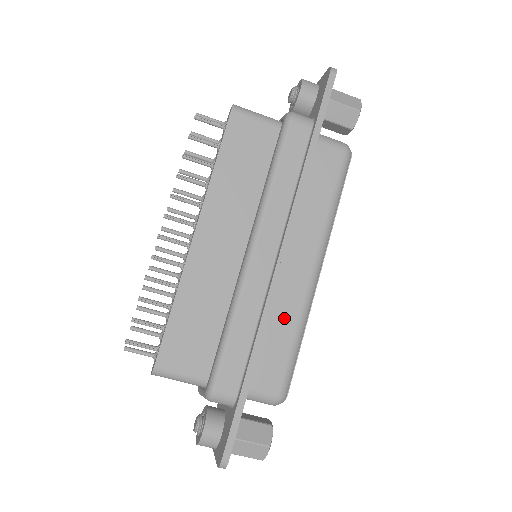
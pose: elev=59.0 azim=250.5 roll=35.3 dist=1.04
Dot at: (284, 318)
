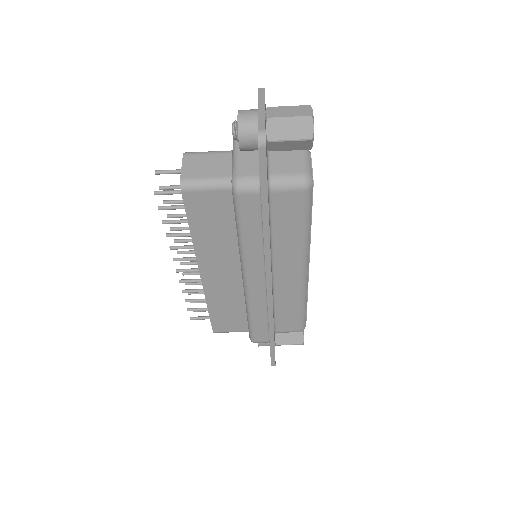
Dot at: (288, 300)
